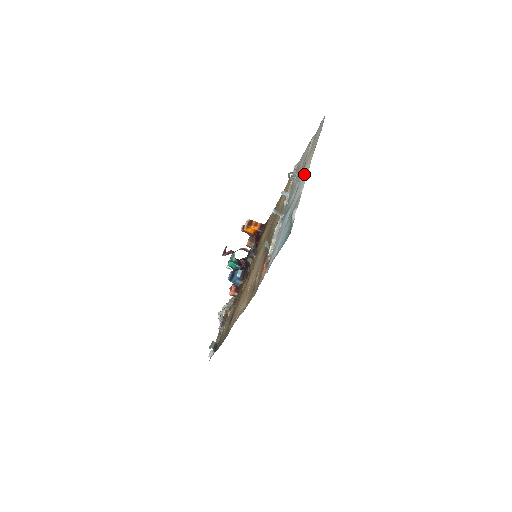
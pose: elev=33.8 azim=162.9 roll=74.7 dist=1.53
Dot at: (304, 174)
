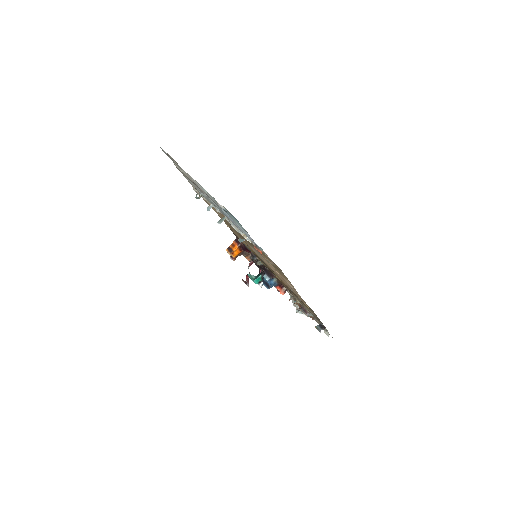
Dot at: occluded
